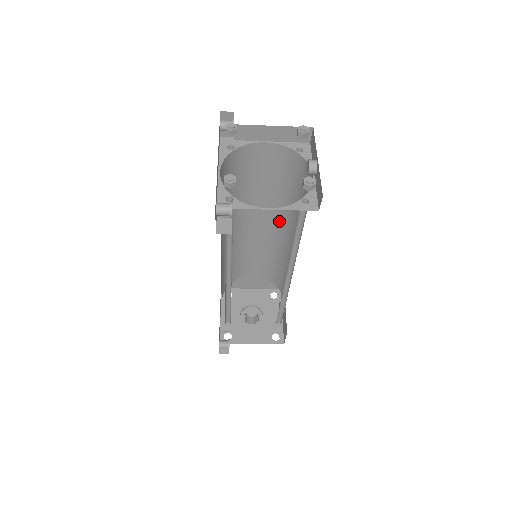
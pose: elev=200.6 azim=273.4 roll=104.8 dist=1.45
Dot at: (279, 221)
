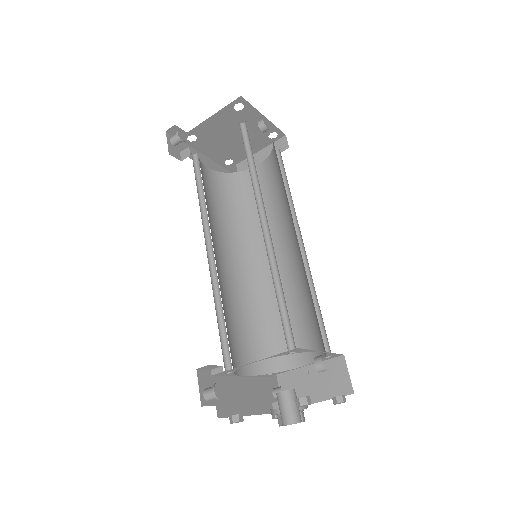
Dot at: (291, 236)
